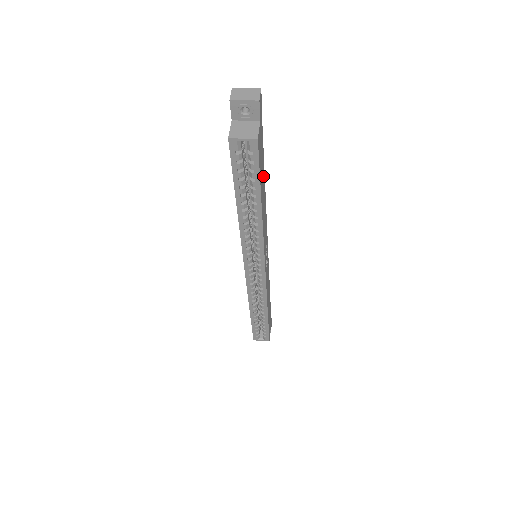
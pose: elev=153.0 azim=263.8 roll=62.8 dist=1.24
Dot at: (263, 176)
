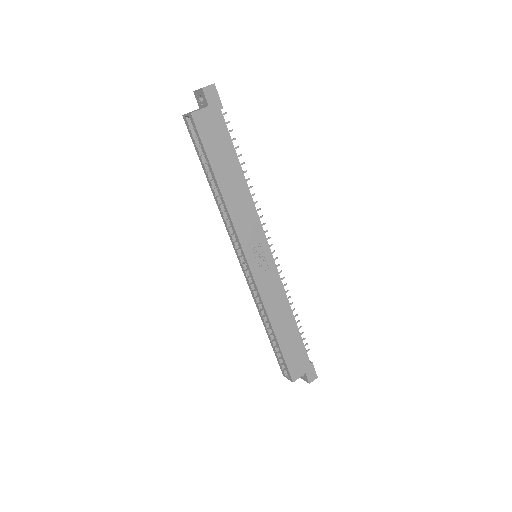
Dot at: (231, 162)
